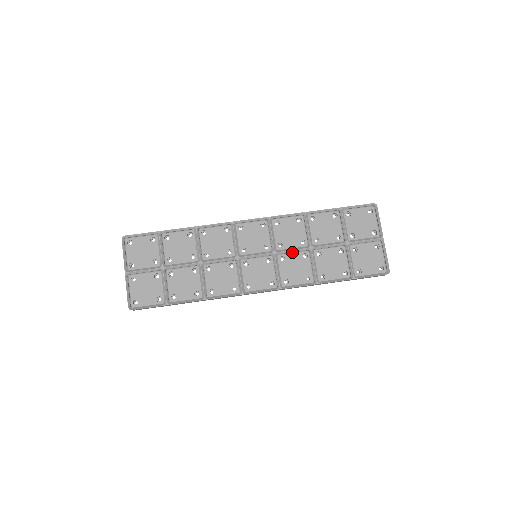
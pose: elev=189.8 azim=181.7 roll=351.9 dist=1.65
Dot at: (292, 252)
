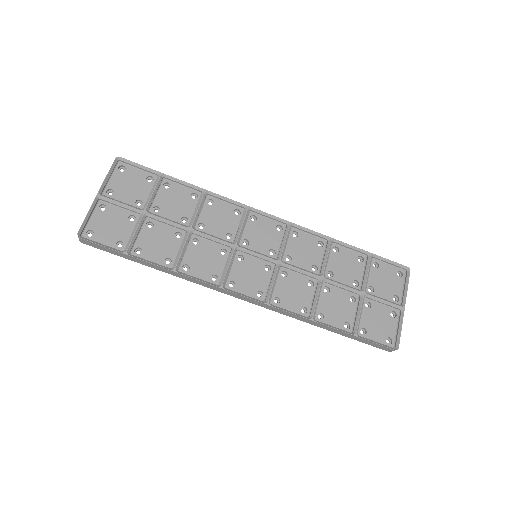
Dot at: (299, 272)
